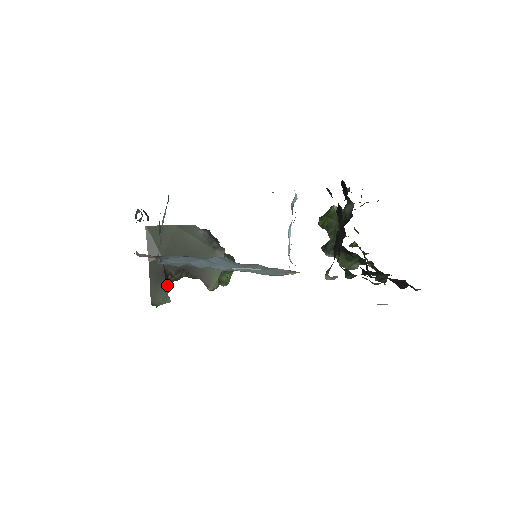
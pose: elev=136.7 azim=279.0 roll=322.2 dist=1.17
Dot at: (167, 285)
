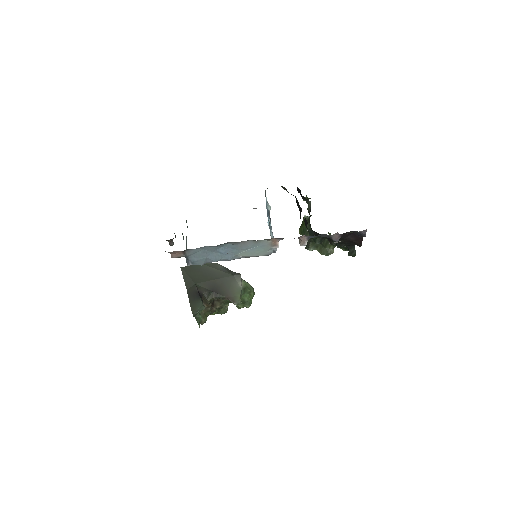
Dot at: occluded
